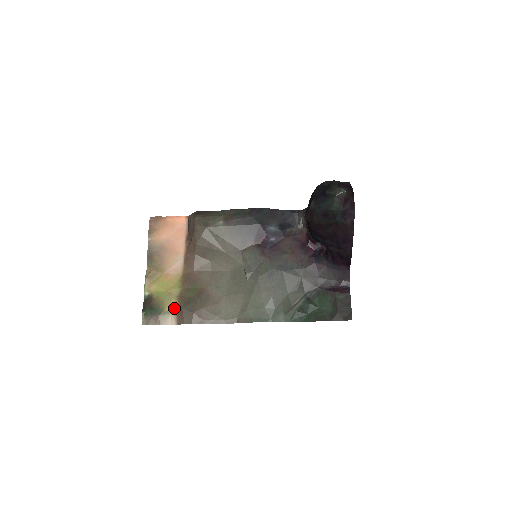
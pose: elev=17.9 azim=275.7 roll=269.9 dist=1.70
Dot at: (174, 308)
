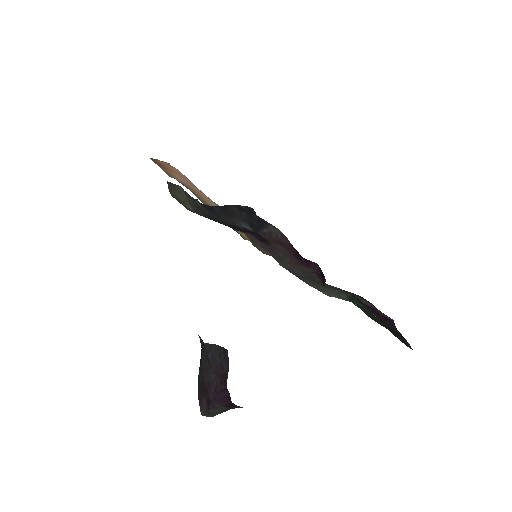
Dot at: occluded
